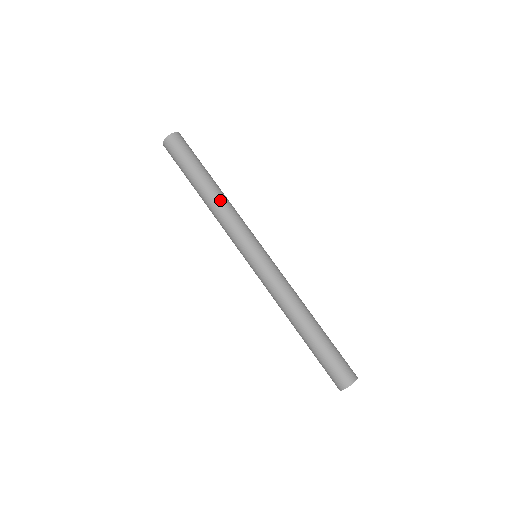
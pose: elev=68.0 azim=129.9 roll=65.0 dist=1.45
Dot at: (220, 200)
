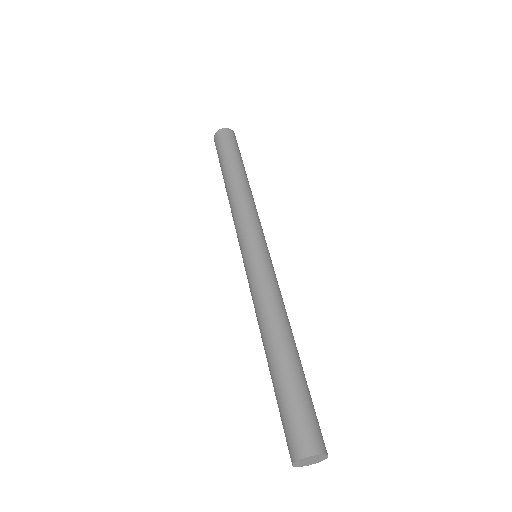
Dot at: (243, 189)
